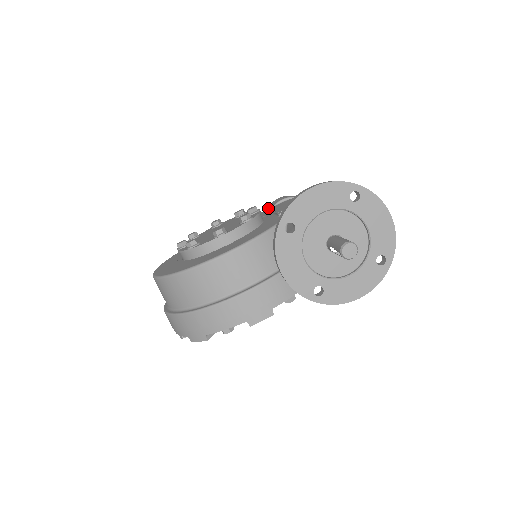
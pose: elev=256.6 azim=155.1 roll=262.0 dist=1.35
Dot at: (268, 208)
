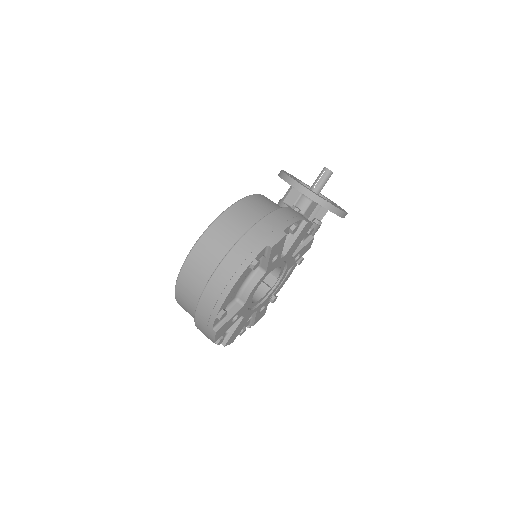
Dot at: occluded
